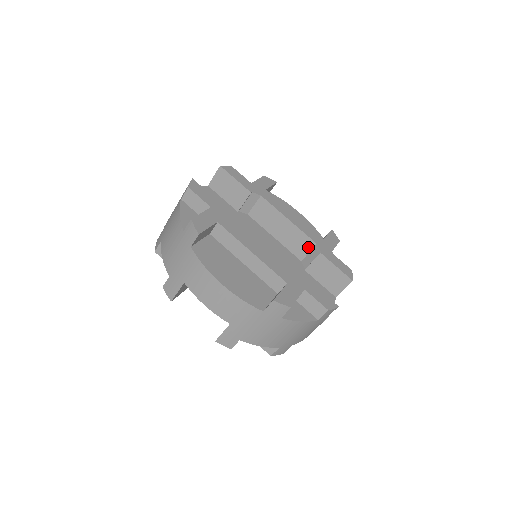
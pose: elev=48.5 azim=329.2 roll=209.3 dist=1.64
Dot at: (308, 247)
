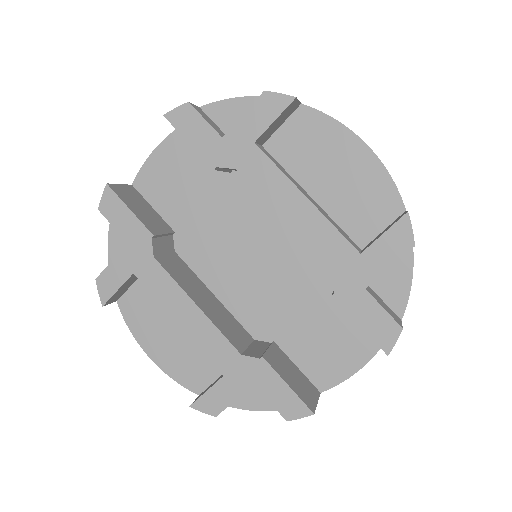
Dot at: occluded
